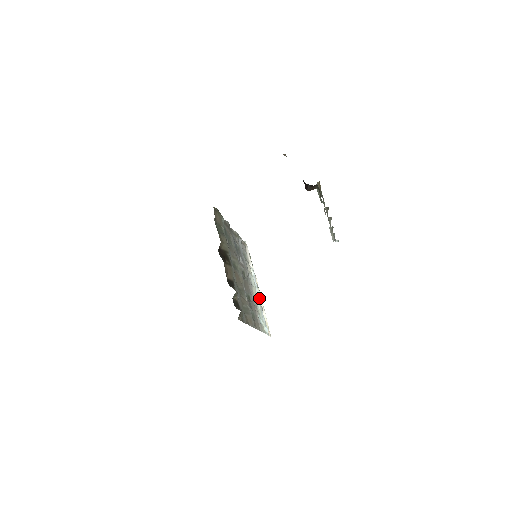
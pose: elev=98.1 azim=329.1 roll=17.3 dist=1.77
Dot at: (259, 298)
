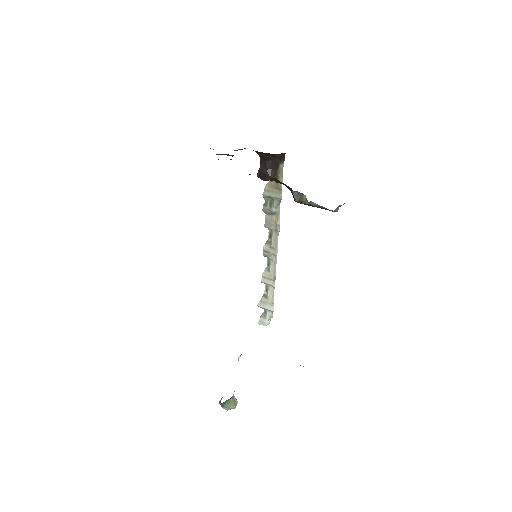
Dot at: occluded
